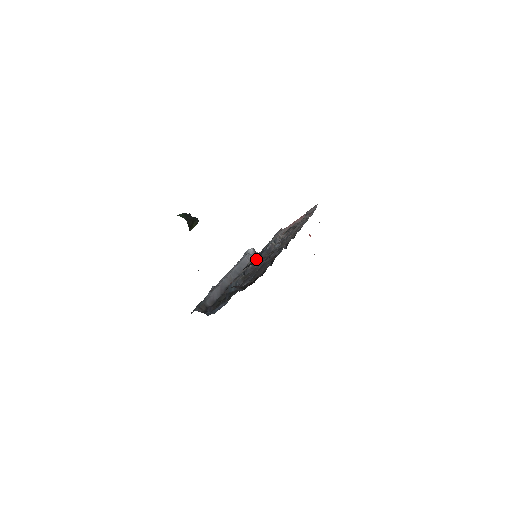
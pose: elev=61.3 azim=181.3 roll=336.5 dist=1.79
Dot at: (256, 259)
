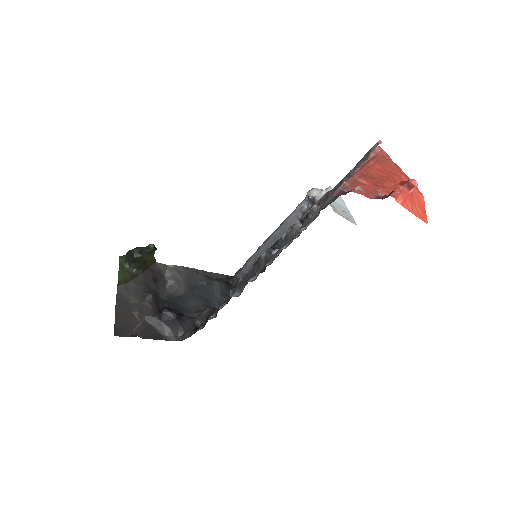
Dot at: (260, 257)
